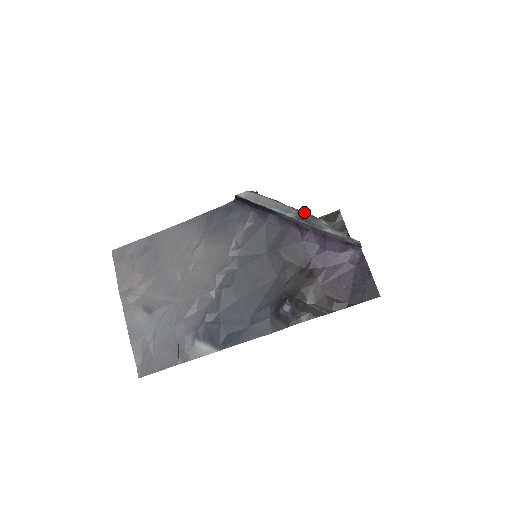
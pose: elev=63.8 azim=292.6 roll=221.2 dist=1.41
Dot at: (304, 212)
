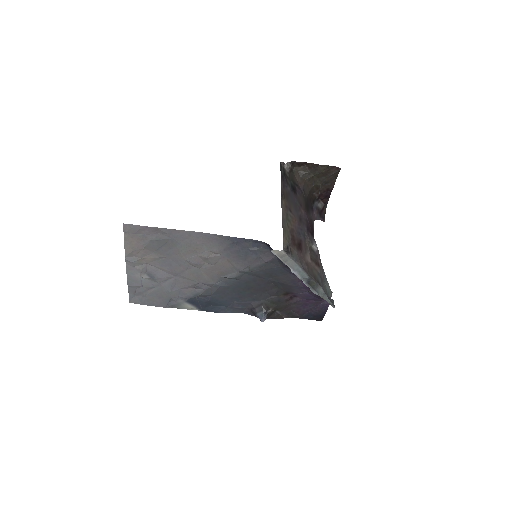
Dot at: (314, 279)
